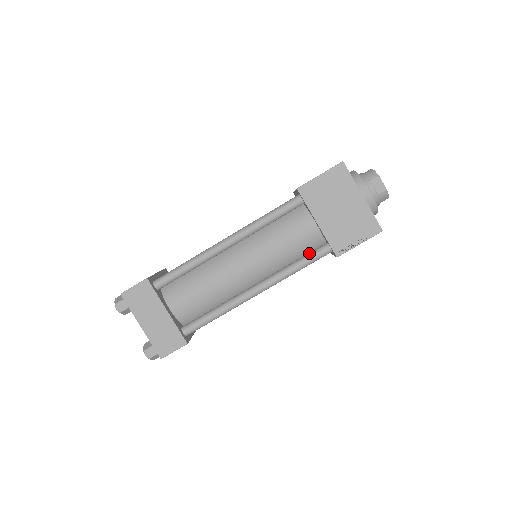
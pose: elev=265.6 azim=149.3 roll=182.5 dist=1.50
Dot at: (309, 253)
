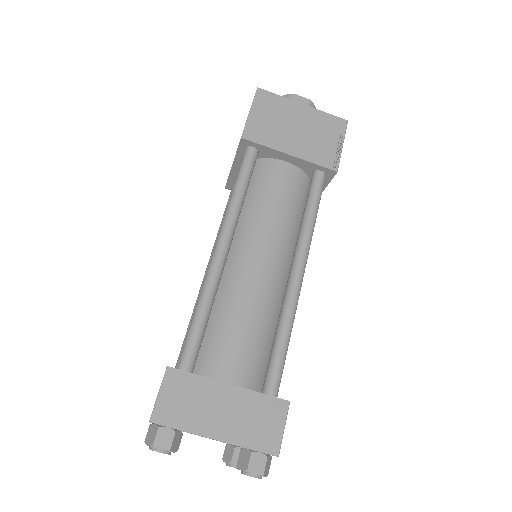
Dot at: (308, 194)
